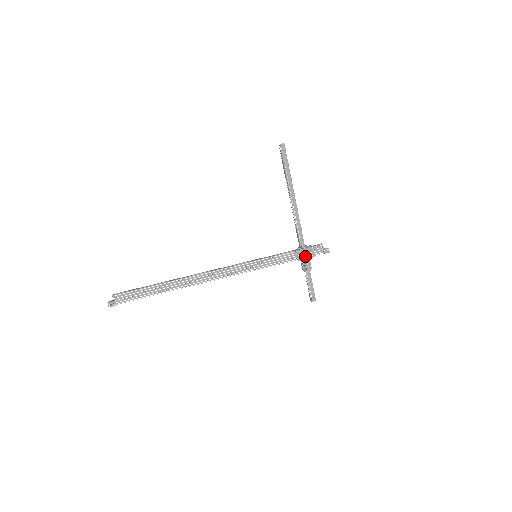
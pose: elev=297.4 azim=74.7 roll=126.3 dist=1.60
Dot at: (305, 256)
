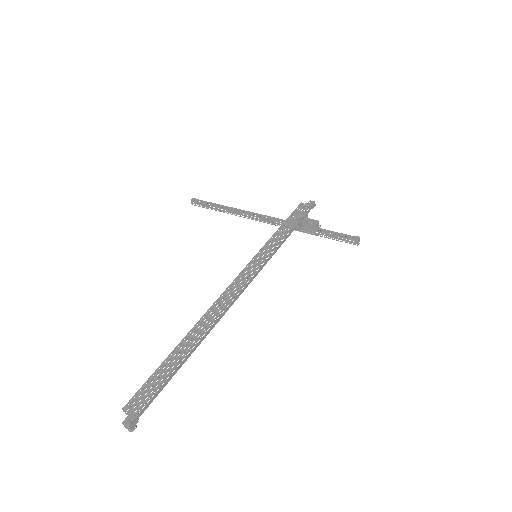
Dot at: (298, 218)
